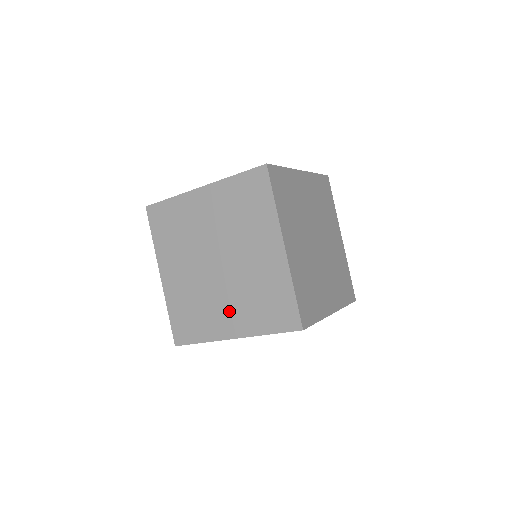
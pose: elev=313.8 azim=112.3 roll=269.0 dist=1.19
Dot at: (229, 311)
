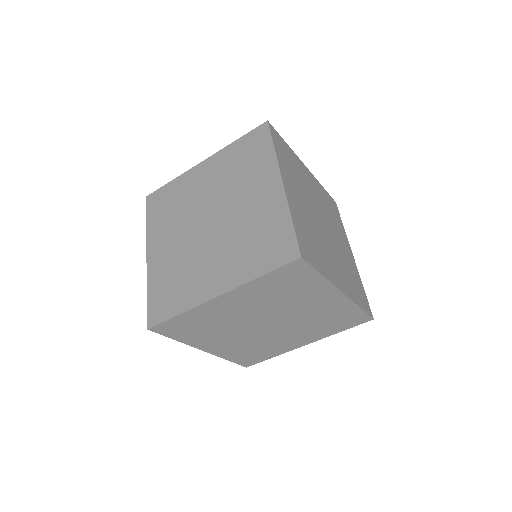
Dot at: (216, 266)
